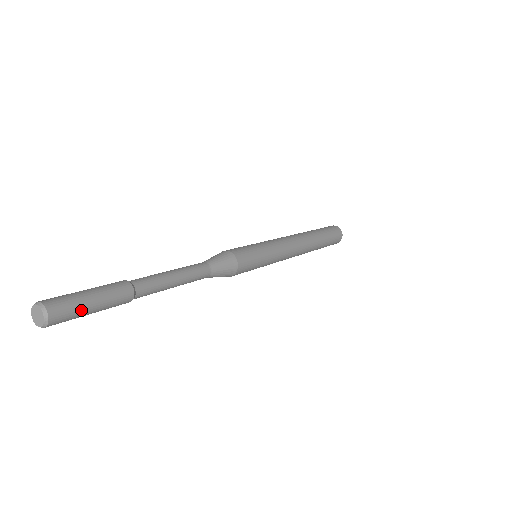
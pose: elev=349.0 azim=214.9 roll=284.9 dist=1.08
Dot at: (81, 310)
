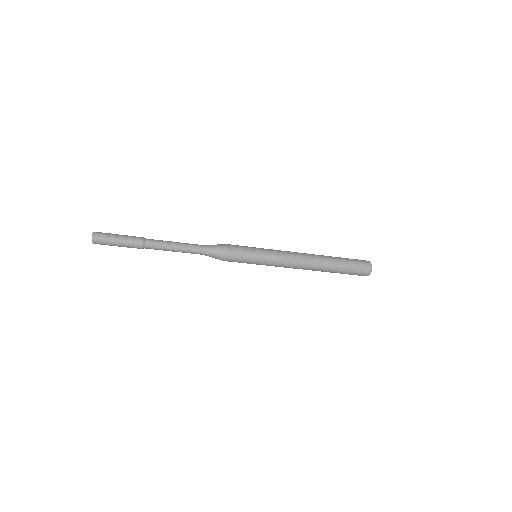
Dot at: (110, 244)
